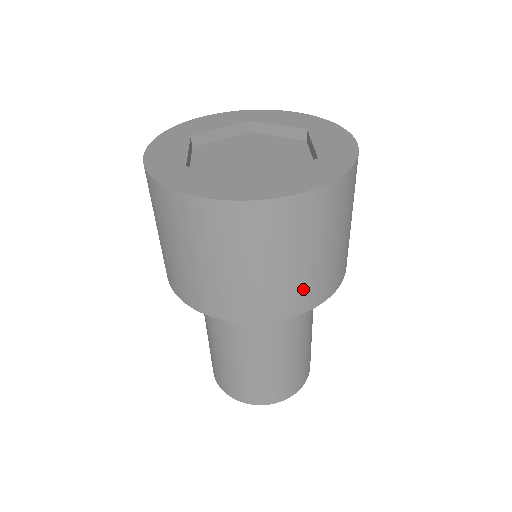
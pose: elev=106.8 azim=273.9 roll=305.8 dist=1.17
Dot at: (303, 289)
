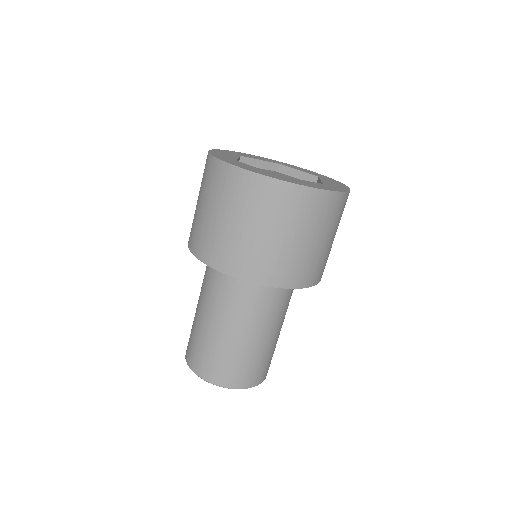
Dot at: (289, 266)
